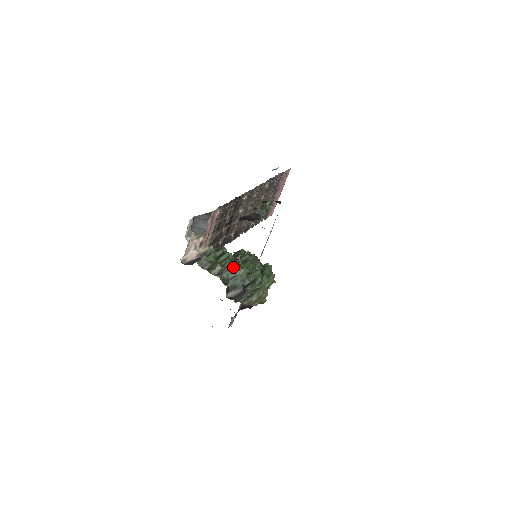
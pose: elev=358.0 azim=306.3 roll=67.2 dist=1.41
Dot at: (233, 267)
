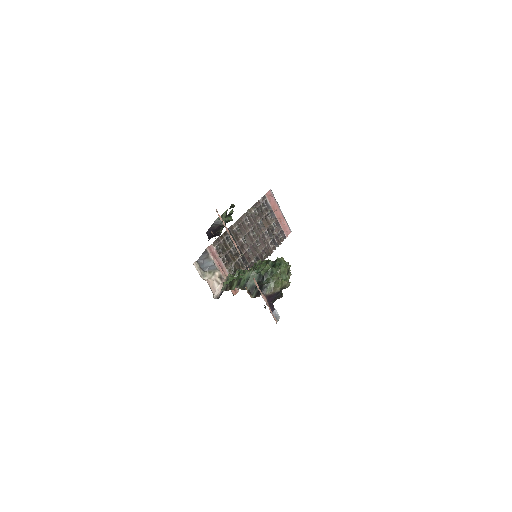
Dot at: (245, 275)
